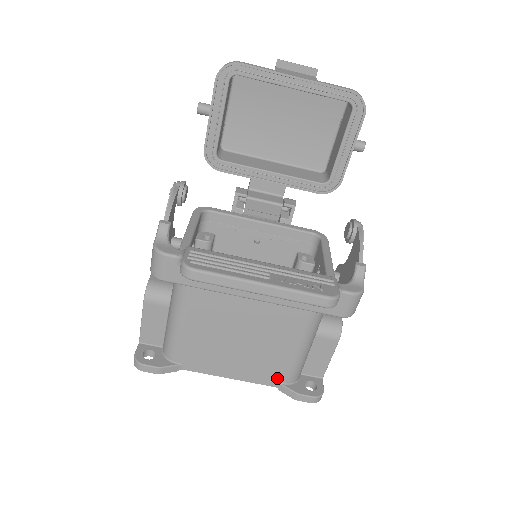
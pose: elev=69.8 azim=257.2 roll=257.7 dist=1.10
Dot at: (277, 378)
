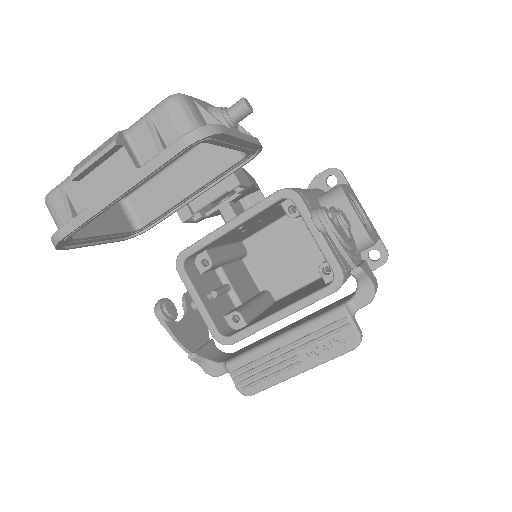
Dot at: occluded
